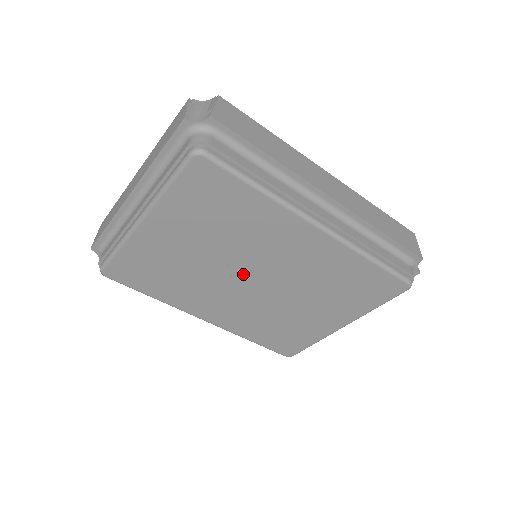
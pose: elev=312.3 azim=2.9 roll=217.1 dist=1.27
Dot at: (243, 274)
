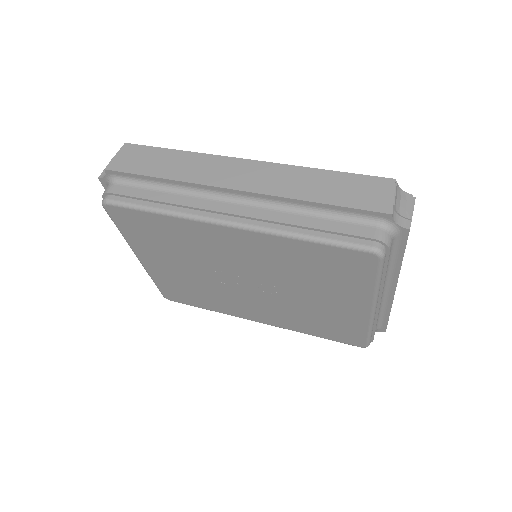
Dot at: (233, 279)
